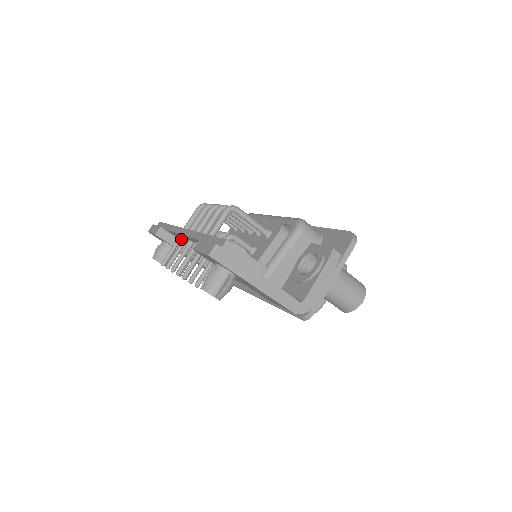
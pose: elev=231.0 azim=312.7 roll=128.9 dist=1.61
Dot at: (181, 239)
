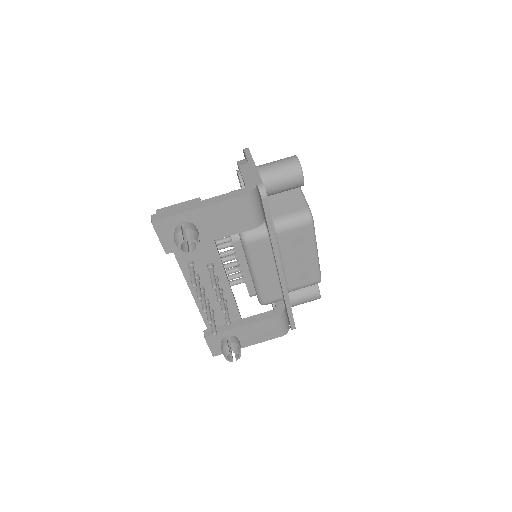
Dot at: (211, 310)
